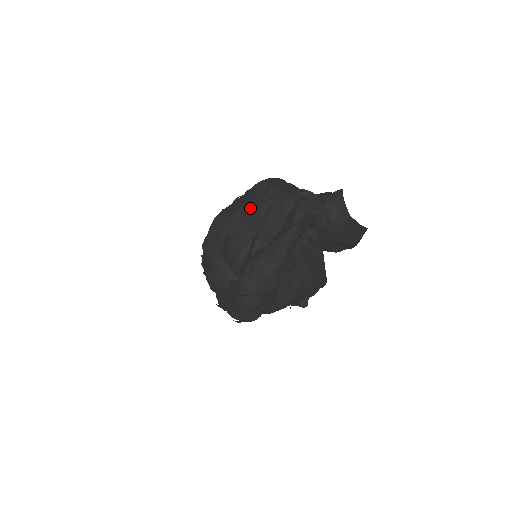
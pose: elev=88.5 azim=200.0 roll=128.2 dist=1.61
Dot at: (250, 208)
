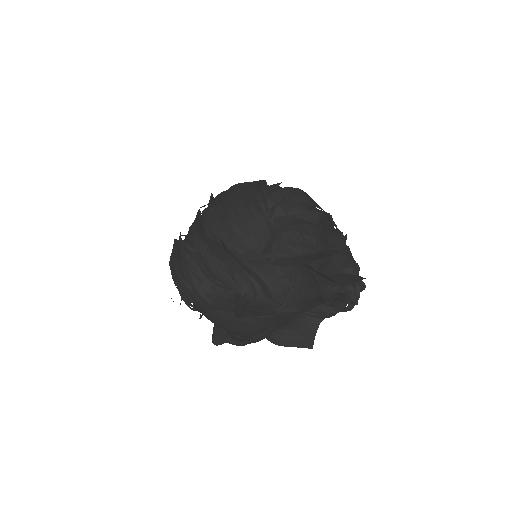
Dot at: (327, 225)
